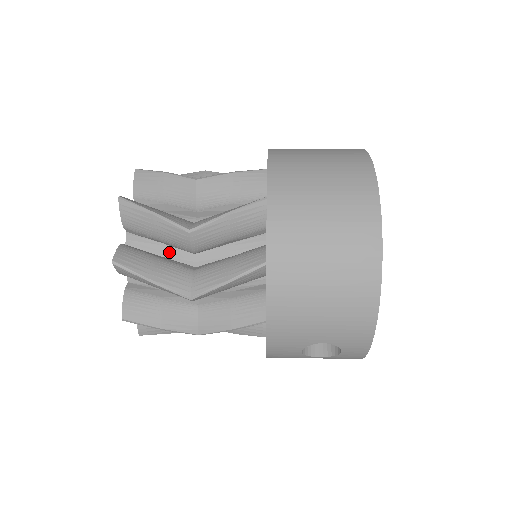
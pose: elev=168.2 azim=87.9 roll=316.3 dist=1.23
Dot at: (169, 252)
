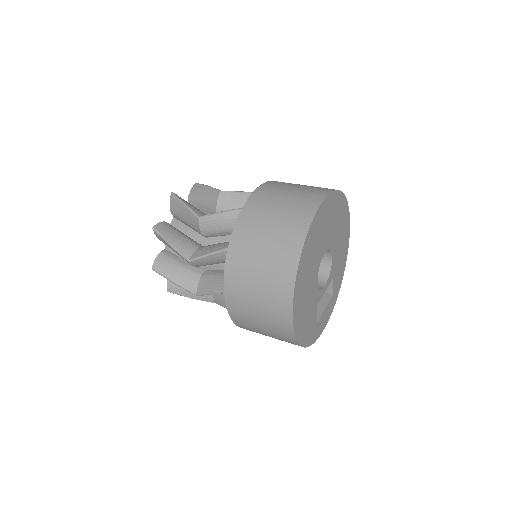
Dot at: occluded
